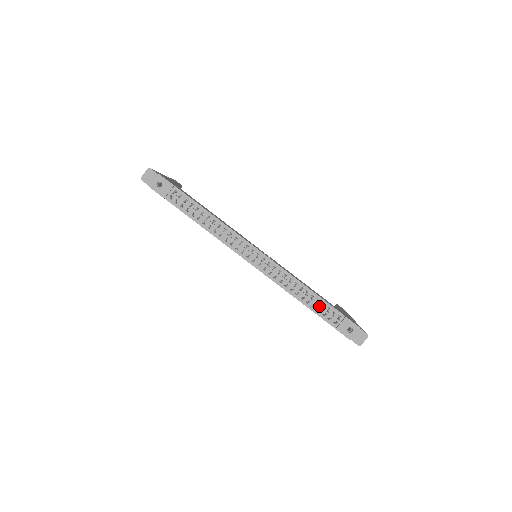
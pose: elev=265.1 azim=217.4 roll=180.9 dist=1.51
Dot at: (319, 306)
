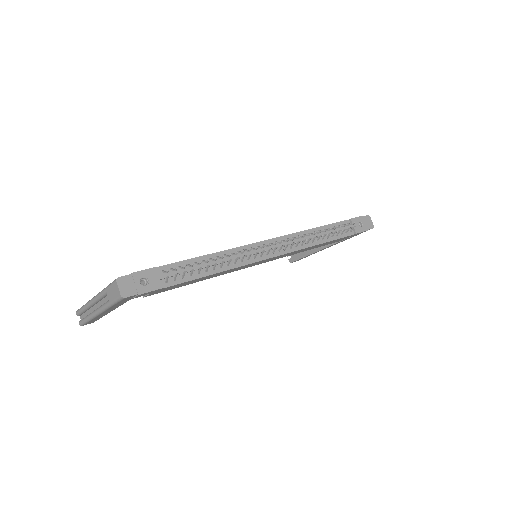
Dot at: occluded
